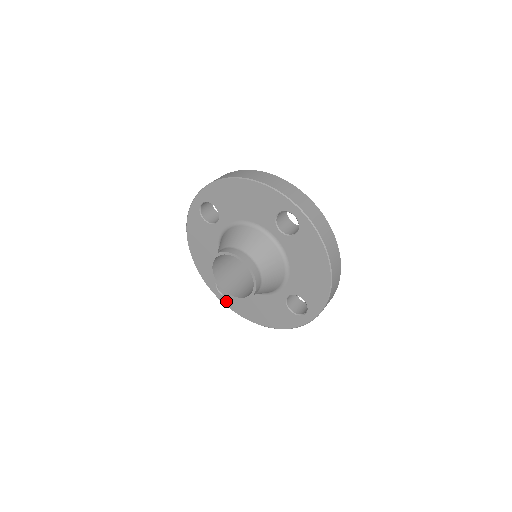
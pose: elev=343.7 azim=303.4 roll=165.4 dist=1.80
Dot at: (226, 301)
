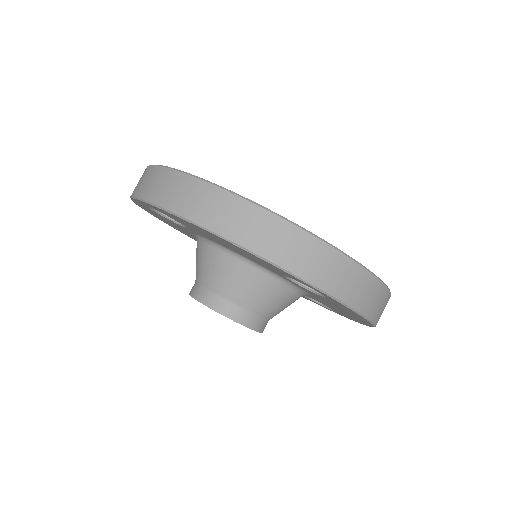
Dot at: occluded
